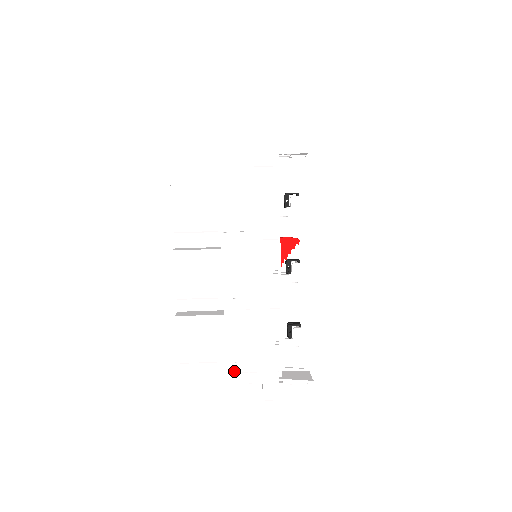
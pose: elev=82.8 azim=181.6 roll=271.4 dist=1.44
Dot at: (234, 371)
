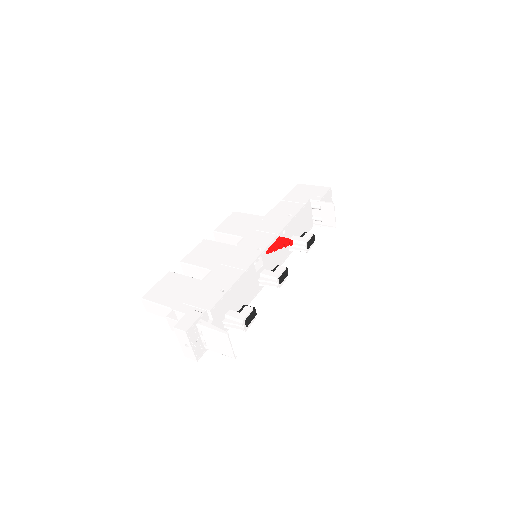
Dot at: (172, 318)
